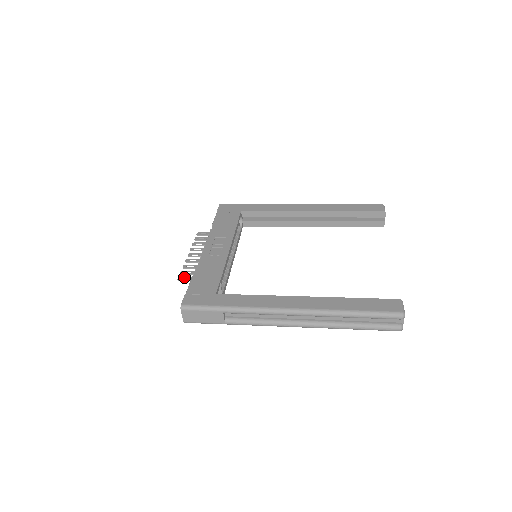
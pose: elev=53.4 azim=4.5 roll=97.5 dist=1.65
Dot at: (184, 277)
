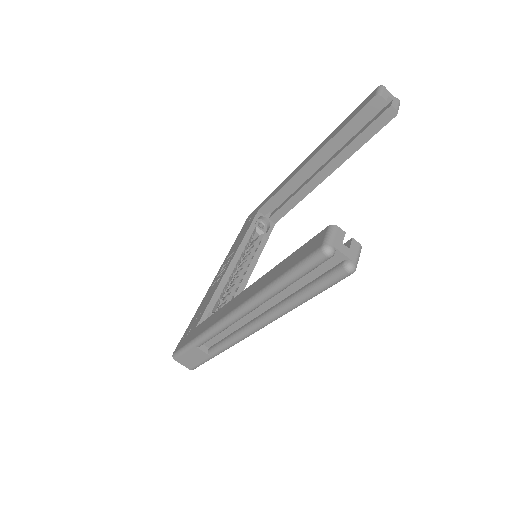
Dot at: occluded
